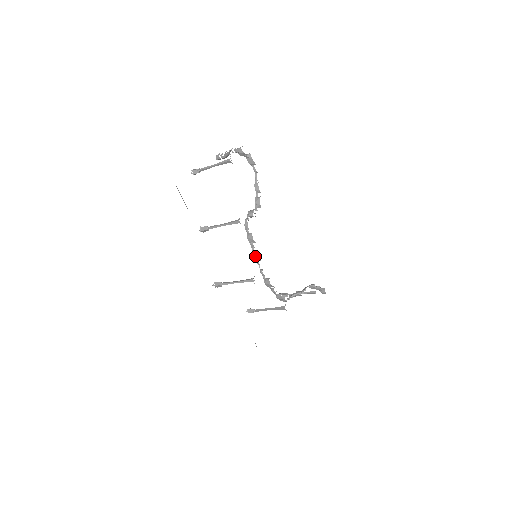
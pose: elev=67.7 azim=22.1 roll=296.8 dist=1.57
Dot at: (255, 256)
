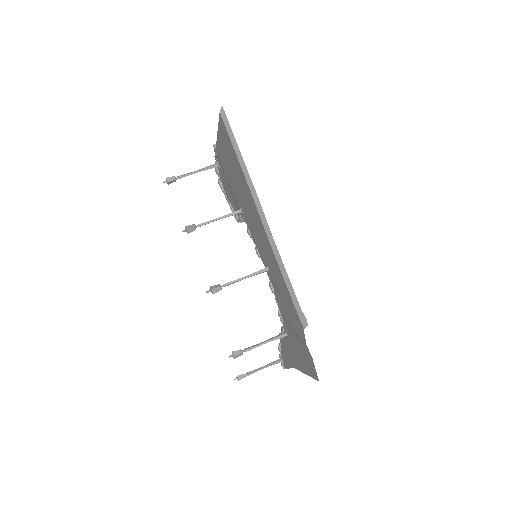
Dot at: occluded
